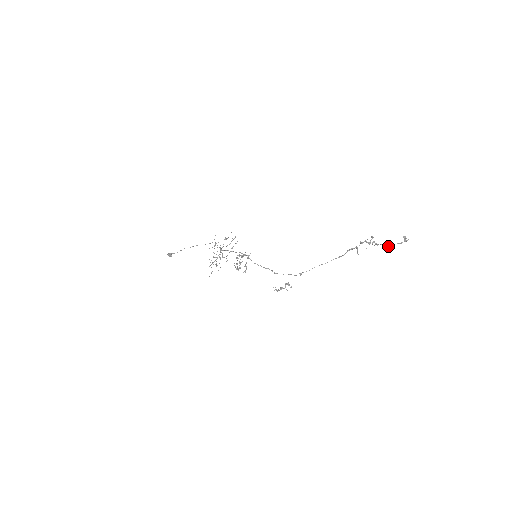
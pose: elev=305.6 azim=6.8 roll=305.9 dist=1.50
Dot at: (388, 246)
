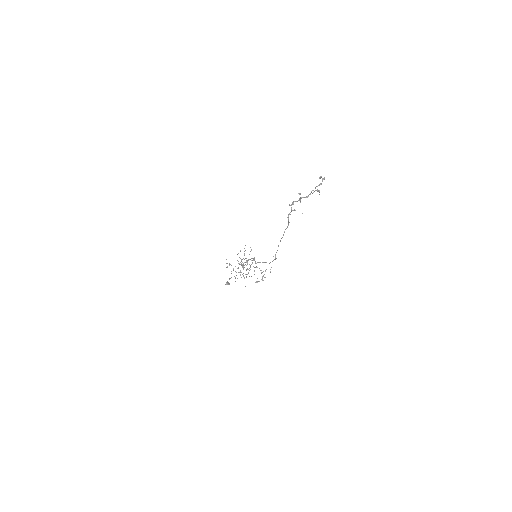
Dot at: occluded
